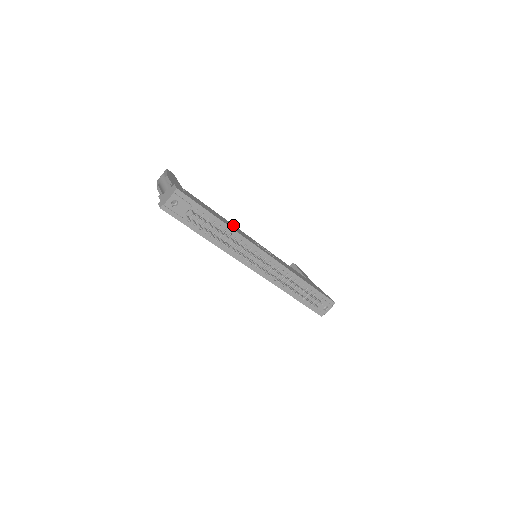
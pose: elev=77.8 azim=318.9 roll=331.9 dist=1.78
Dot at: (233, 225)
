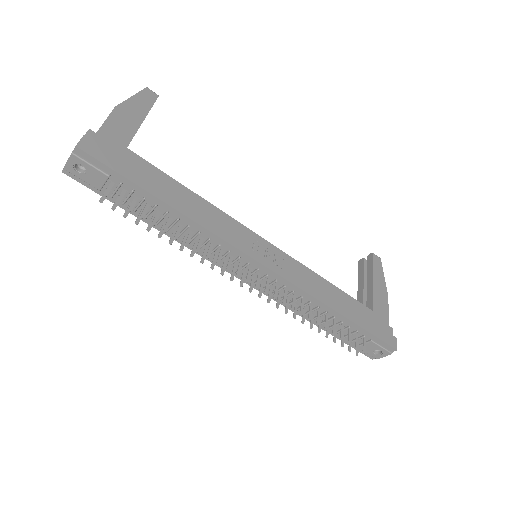
Dot at: (211, 206)
